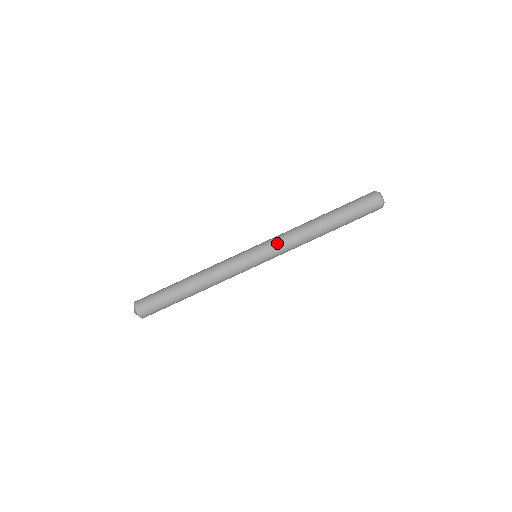
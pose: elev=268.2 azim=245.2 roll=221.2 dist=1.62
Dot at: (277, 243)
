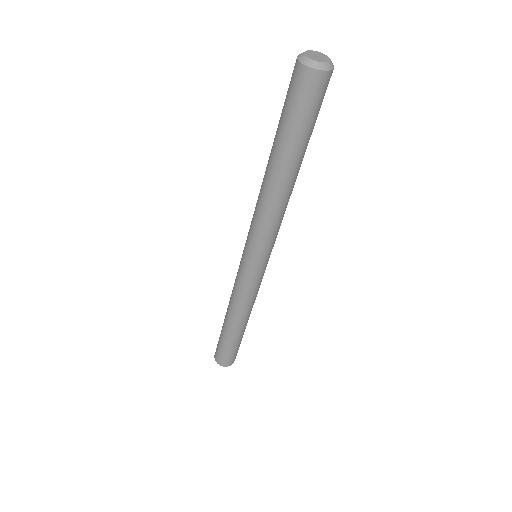
Dot at: (264, 240)
